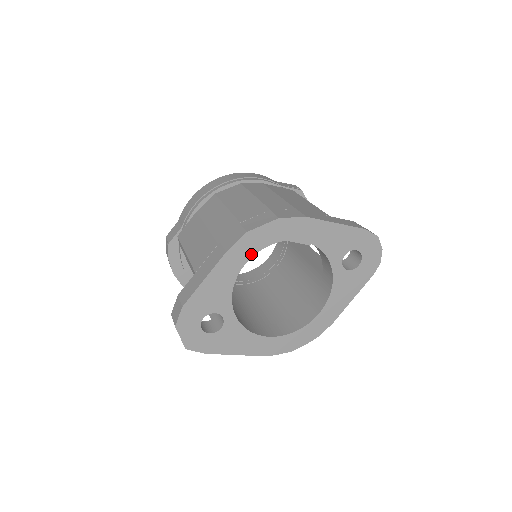
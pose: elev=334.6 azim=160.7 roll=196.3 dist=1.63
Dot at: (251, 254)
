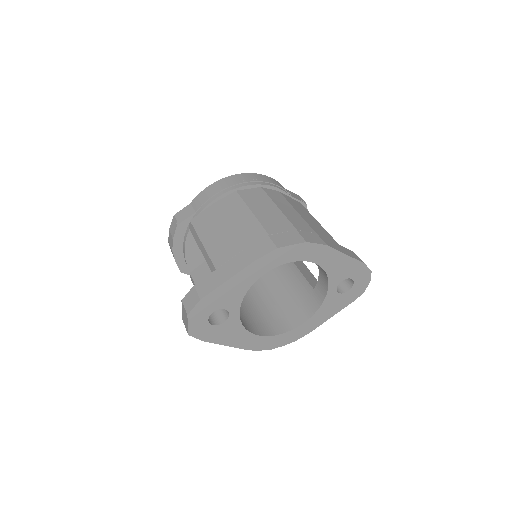
Dot at: (273, 266)
